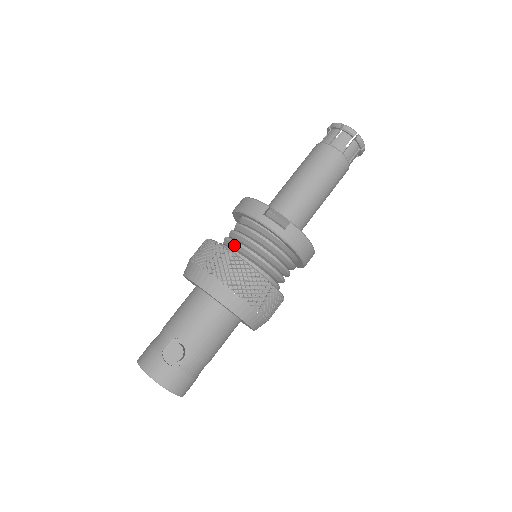
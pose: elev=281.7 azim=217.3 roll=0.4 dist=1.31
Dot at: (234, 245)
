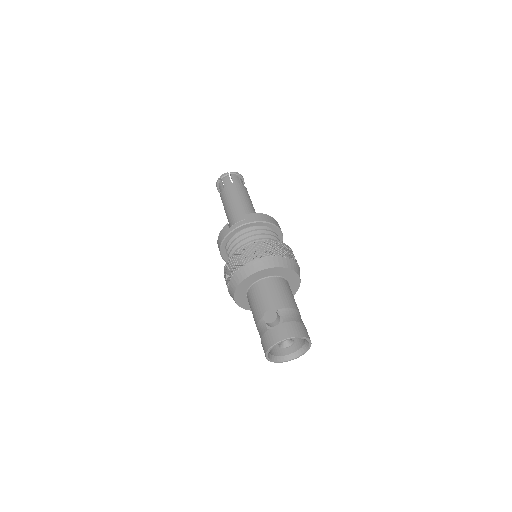
Dot at: occluded
